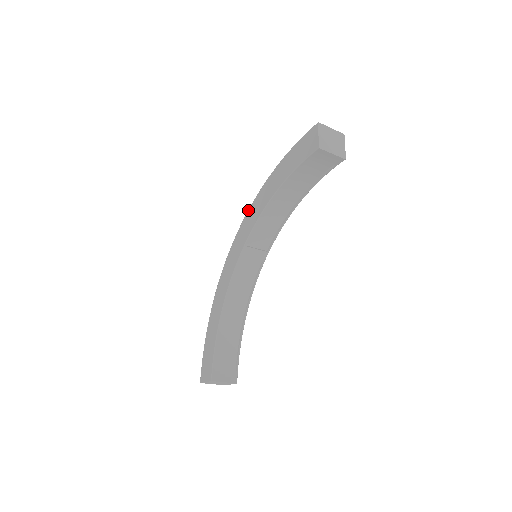
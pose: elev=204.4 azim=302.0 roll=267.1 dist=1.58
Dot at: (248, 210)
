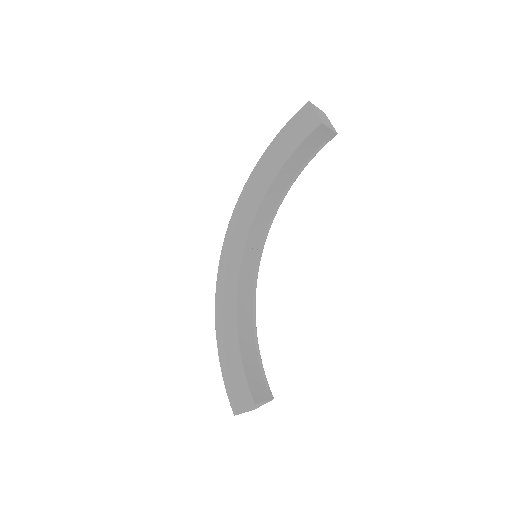
Dot at: (233, 211)
